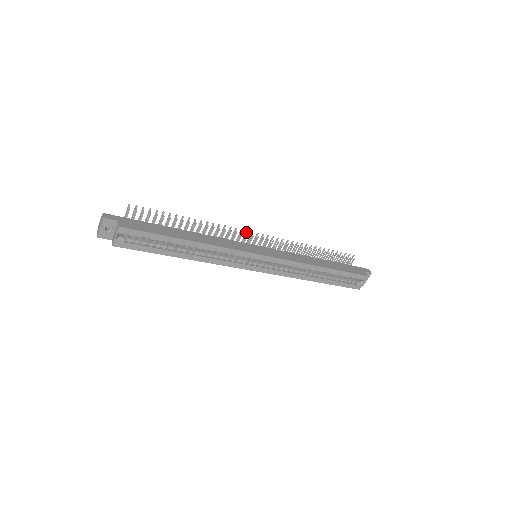
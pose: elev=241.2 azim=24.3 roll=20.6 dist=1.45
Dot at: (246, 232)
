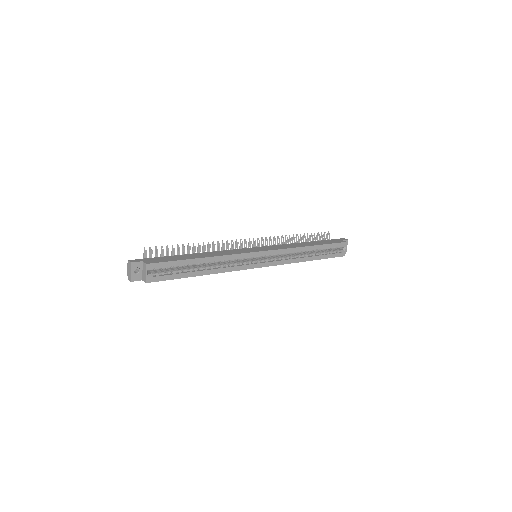
Dot at: (240, 241)
